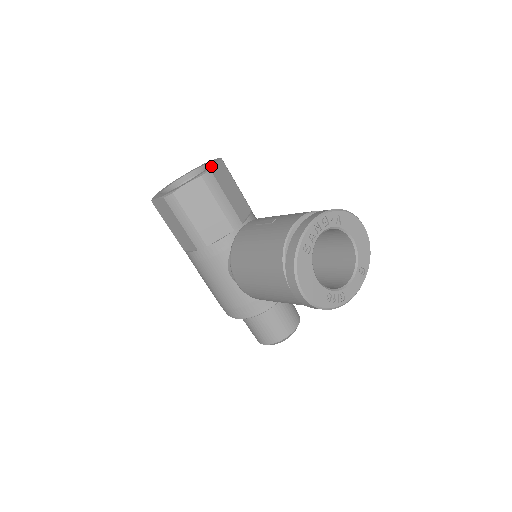
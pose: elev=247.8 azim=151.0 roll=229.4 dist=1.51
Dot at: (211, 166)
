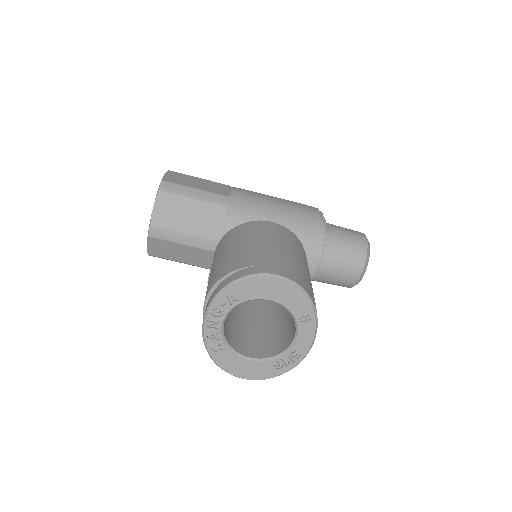
Dot at: occluded
